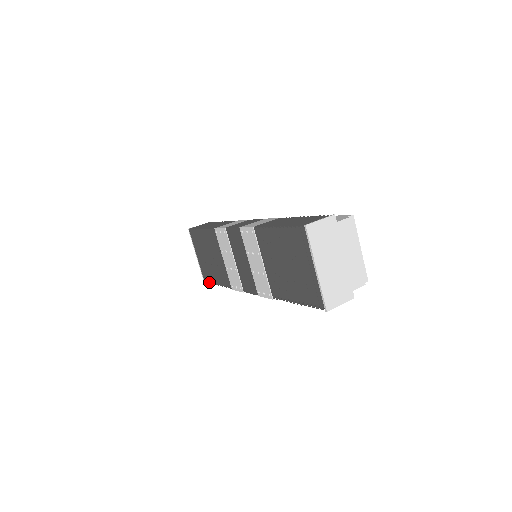
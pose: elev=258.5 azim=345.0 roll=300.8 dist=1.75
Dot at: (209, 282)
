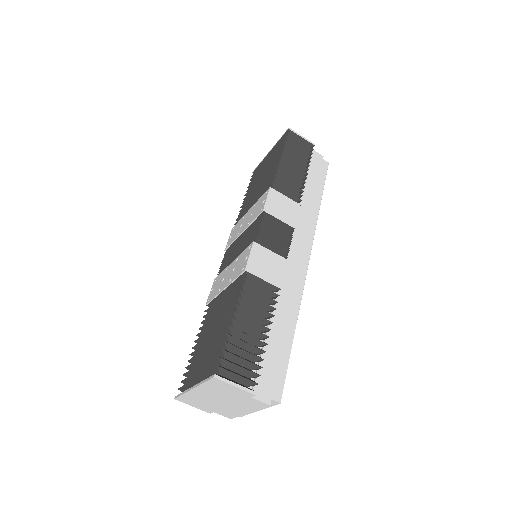
Dot at: occluded
